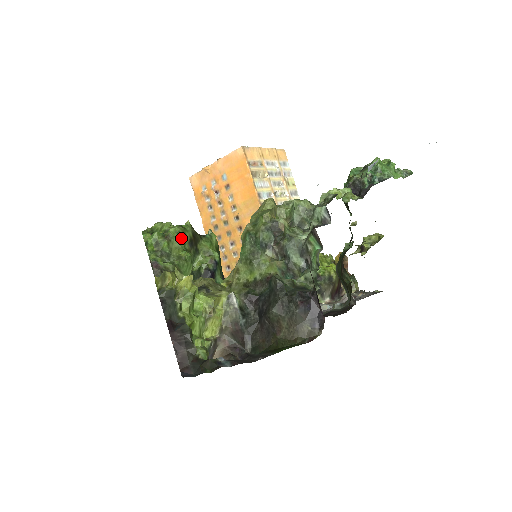
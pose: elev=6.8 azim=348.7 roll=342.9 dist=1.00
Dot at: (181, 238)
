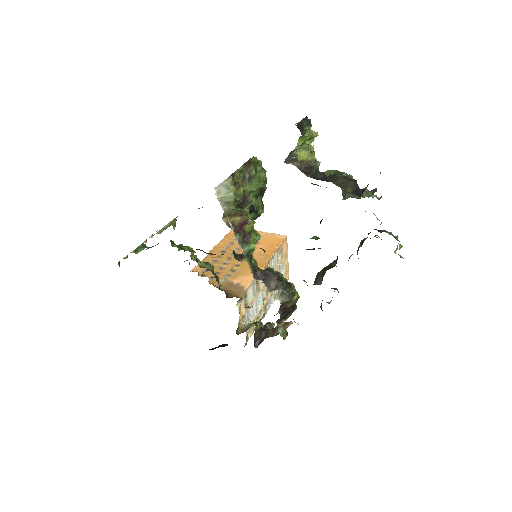
Dot at: (265, 178)
